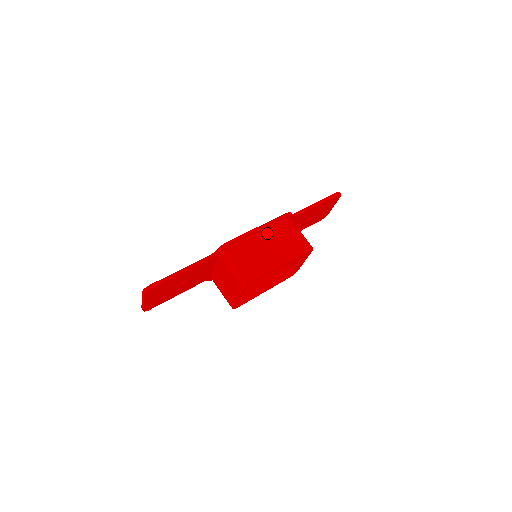
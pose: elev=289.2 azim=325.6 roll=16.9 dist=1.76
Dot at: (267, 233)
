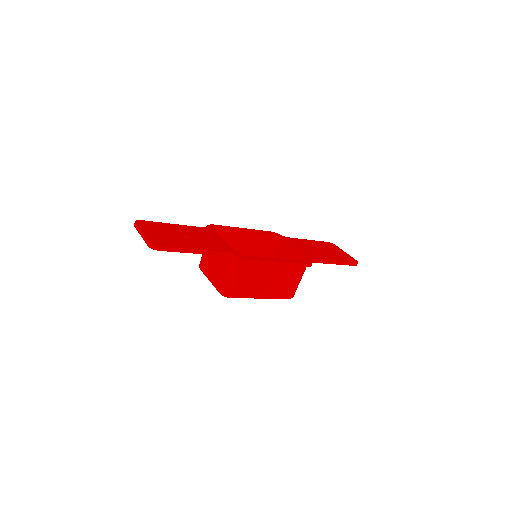
Dot at: (281, 268)
